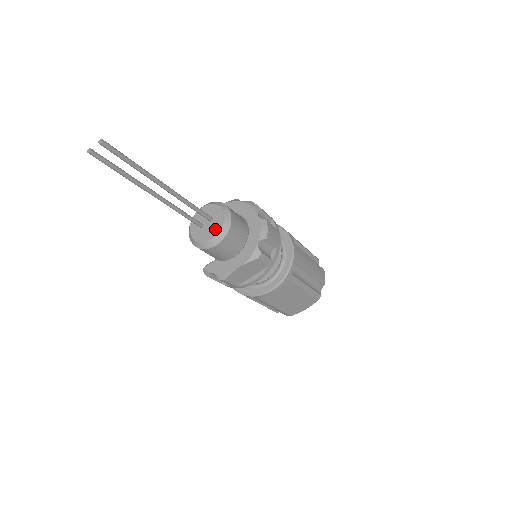
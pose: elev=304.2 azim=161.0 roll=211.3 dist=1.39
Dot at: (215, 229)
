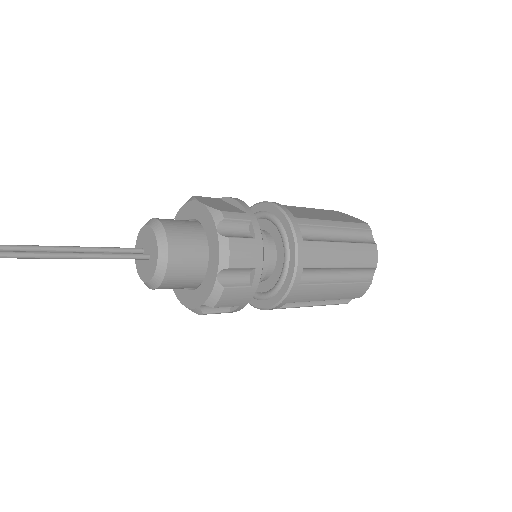
Dot at: (146, 274)
